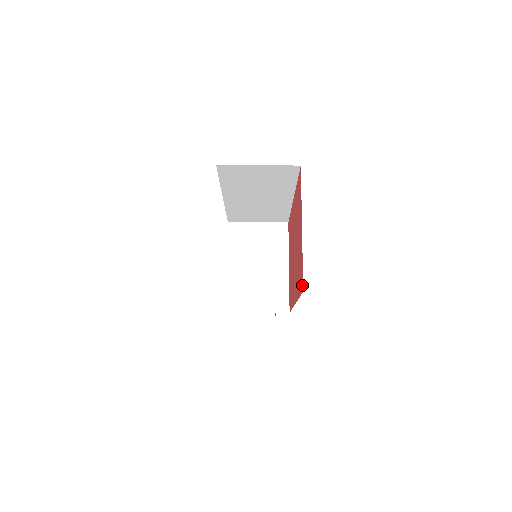
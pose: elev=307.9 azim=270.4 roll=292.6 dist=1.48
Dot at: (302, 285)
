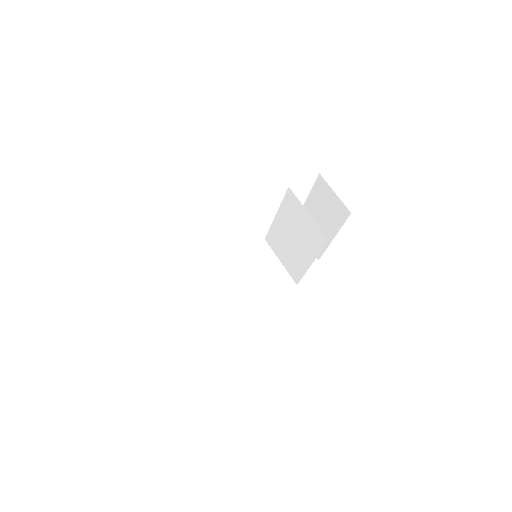
Dot at: (189, 343)
